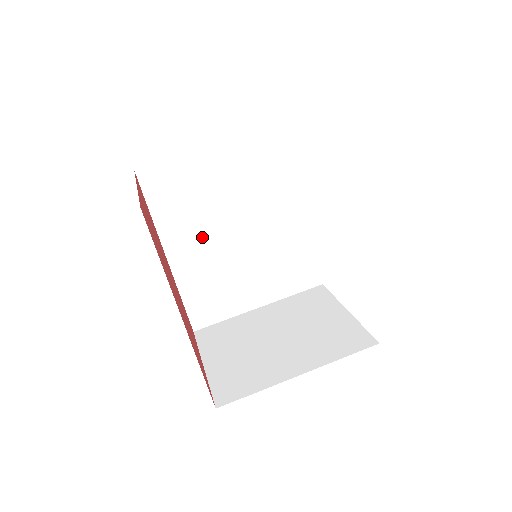
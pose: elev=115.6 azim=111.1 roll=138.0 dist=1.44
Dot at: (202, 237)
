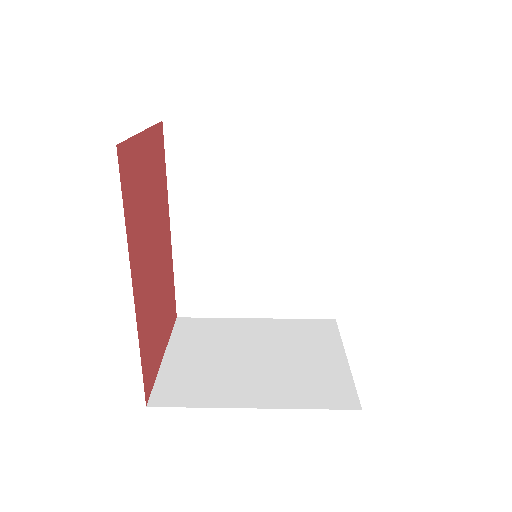
Dot at: (215, 218)
